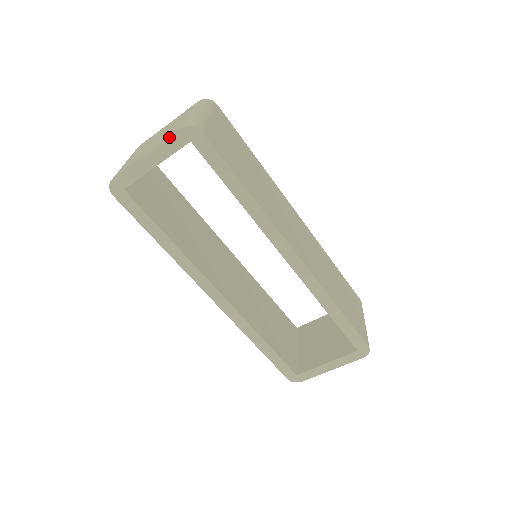
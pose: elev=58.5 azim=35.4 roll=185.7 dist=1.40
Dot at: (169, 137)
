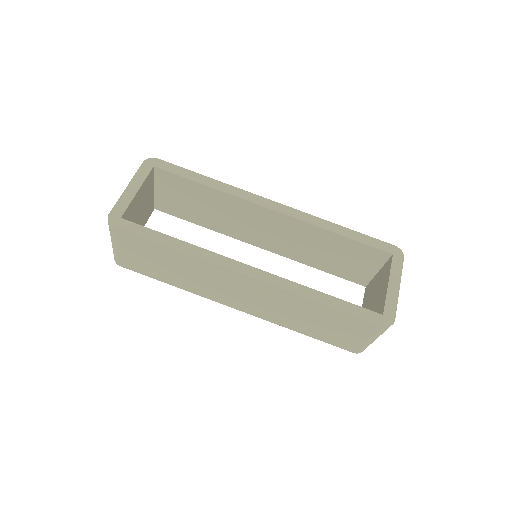
Dot at: (138, 170)
